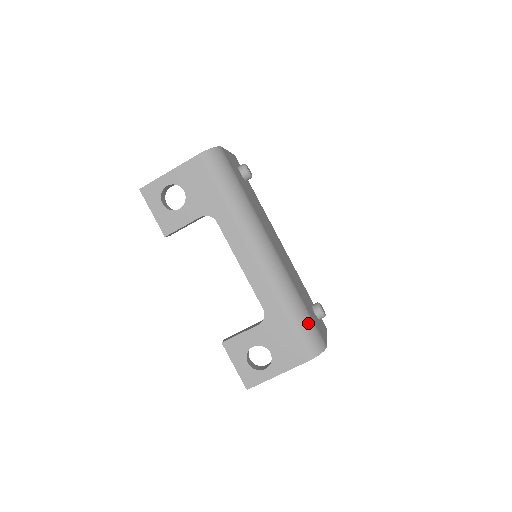
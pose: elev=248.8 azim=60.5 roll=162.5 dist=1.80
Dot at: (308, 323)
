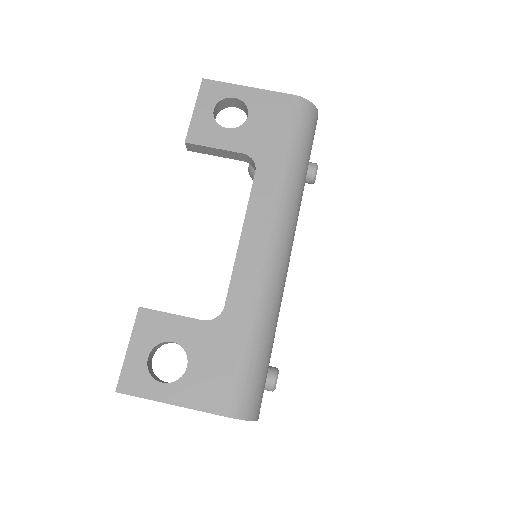
Dot at: (262, 369)
